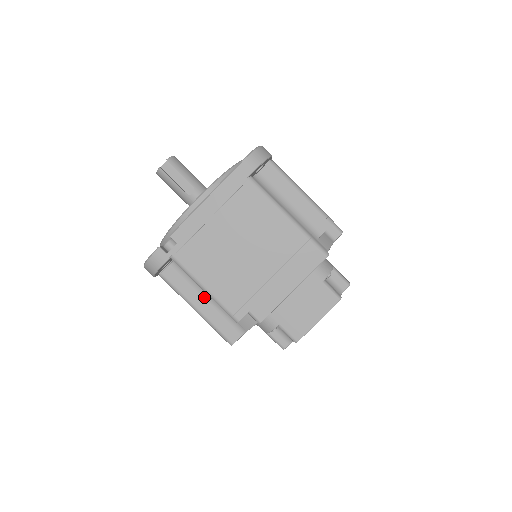
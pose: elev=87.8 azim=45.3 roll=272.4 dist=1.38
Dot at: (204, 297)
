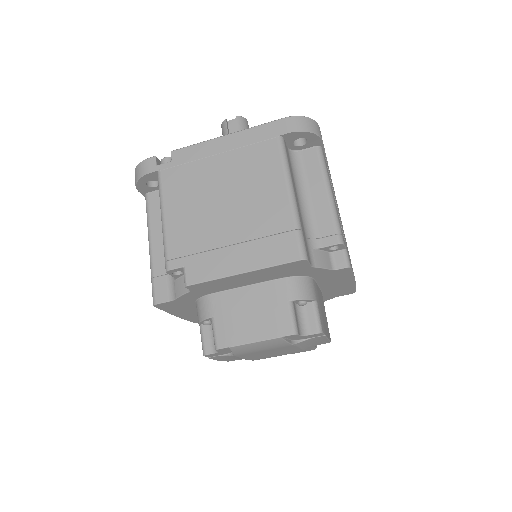
Dot at: occluded
